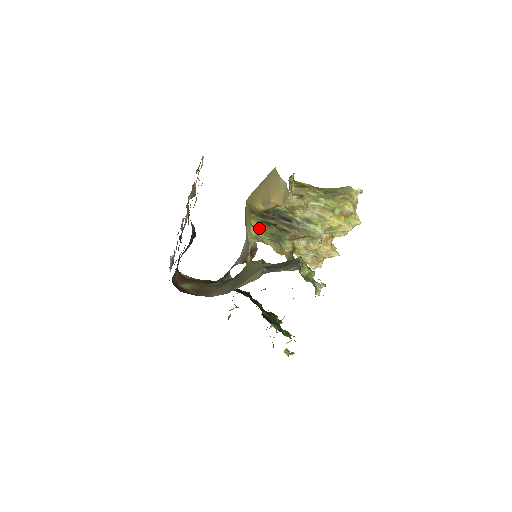
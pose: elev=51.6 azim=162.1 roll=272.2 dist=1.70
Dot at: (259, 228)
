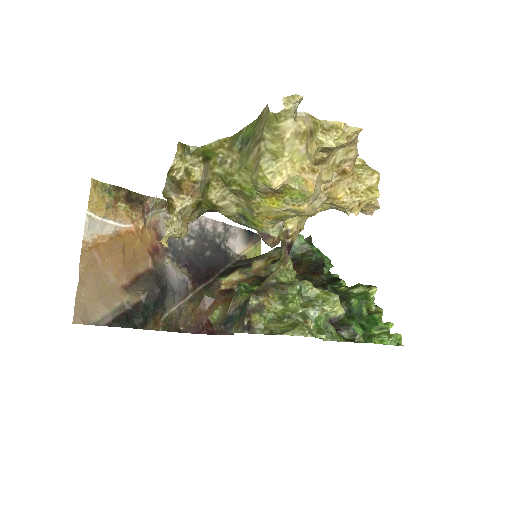
Dot at: occluded
